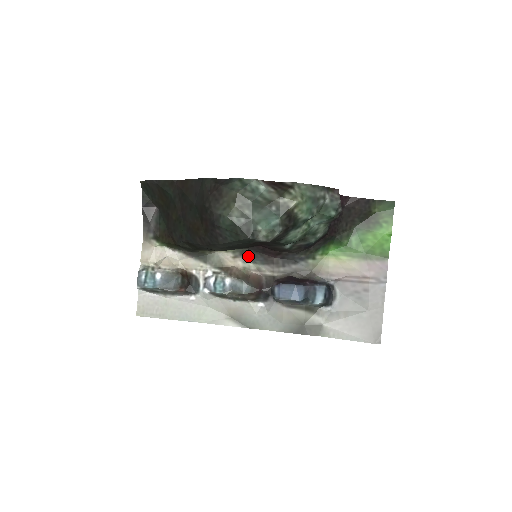
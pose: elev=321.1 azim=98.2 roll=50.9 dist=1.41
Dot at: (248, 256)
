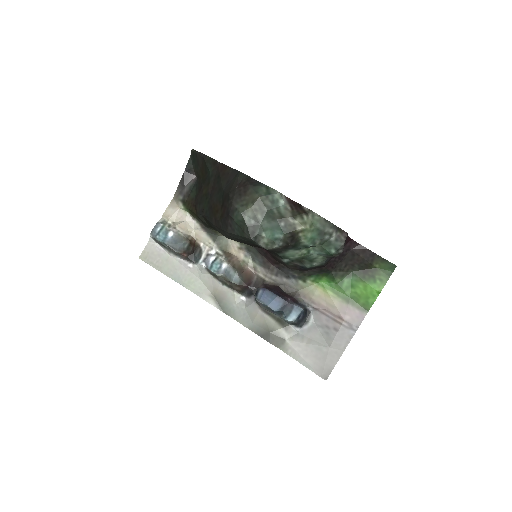
Dot at: (251, 253)
